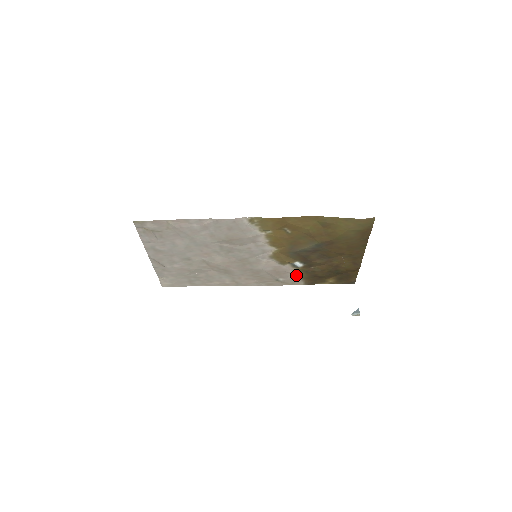
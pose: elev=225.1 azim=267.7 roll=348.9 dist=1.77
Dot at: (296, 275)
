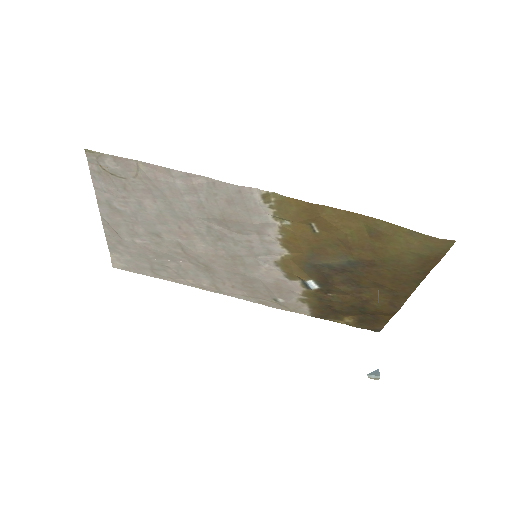
Dot at: (303, 299)
